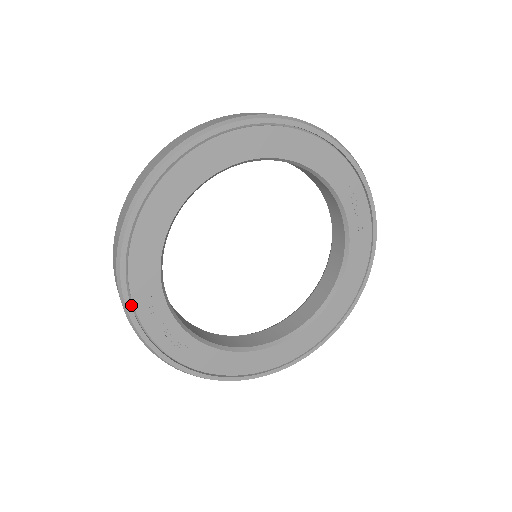
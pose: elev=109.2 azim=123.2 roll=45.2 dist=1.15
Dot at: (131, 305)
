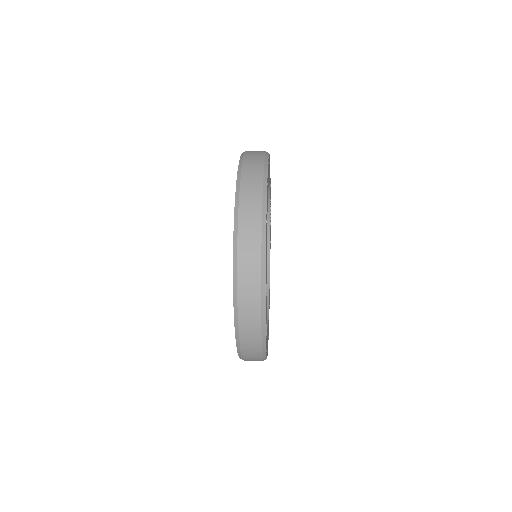
Dot at: (262, 310)
